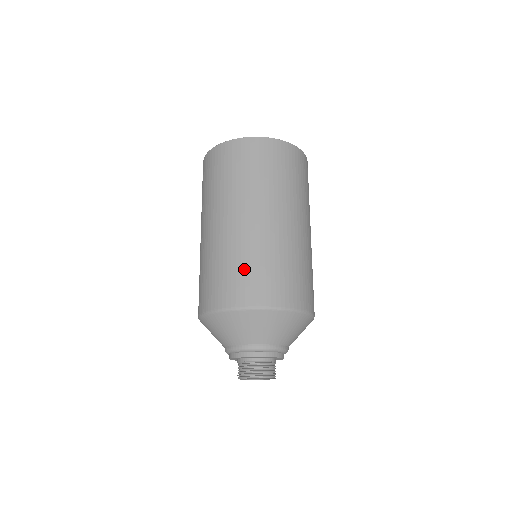
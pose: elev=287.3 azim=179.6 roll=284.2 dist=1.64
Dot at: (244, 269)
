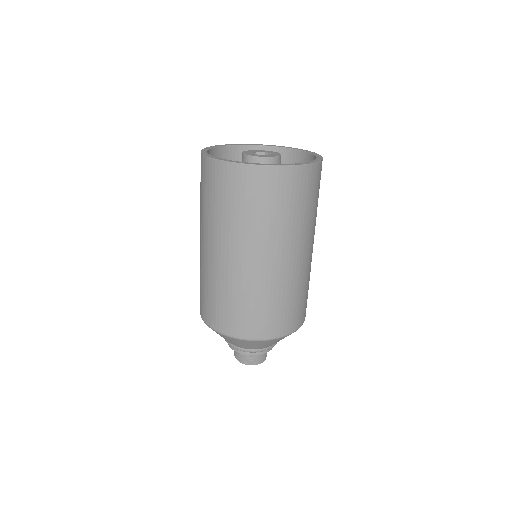
Dot at: (212, 298)
